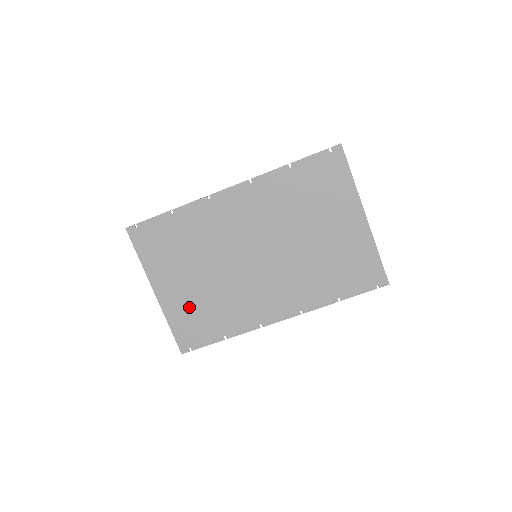
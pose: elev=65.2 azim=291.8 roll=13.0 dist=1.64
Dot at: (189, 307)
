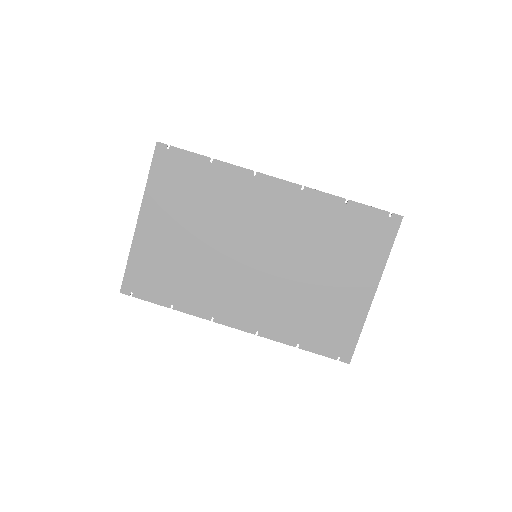
Dot at: (160, 256)
